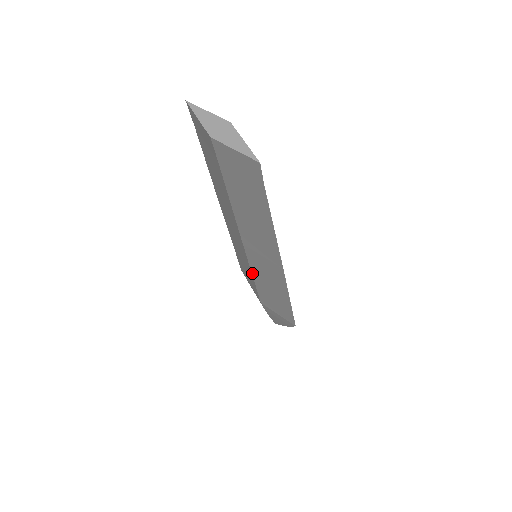
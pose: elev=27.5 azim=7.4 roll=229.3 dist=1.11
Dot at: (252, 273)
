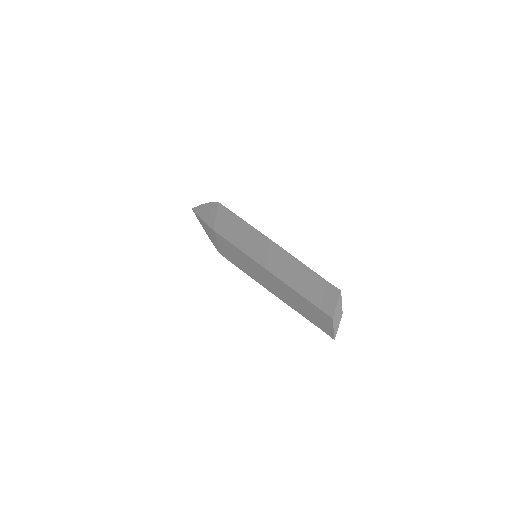
Dot at: (242, 251)
